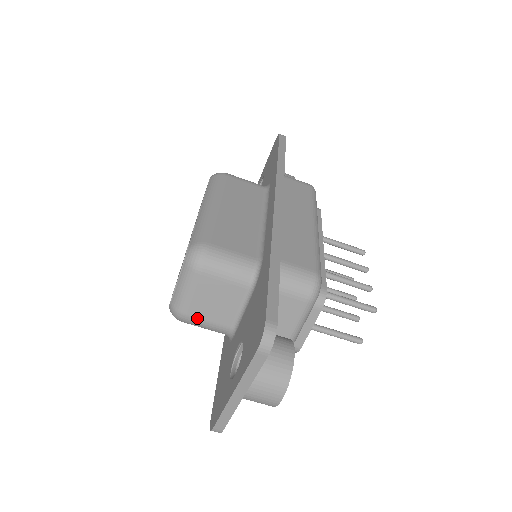
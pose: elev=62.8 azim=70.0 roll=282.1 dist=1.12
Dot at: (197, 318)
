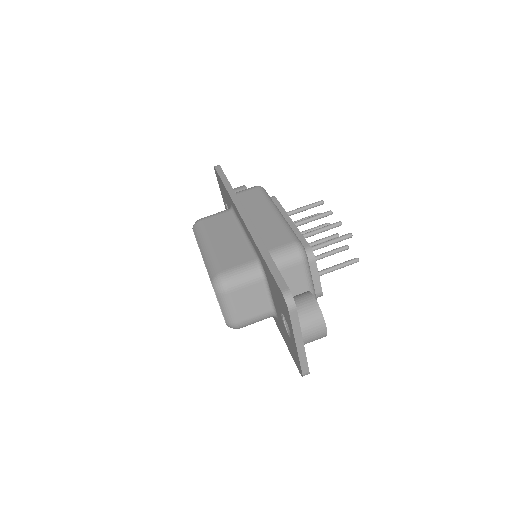
Dot at: (247, 319)
